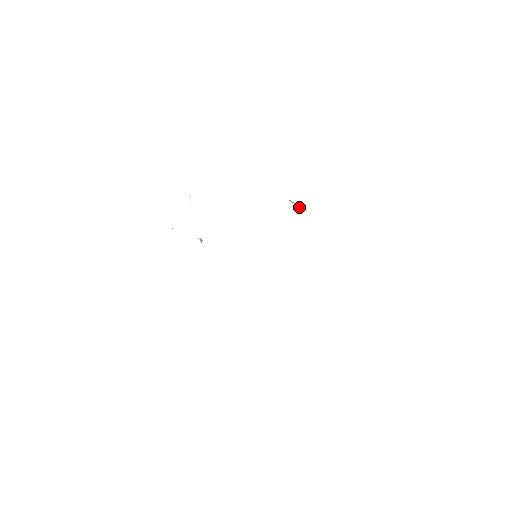
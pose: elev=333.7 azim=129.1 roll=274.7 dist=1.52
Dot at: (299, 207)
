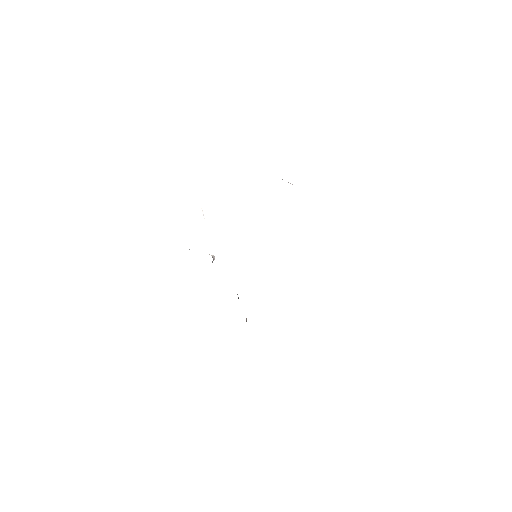
Dot at: occluded
